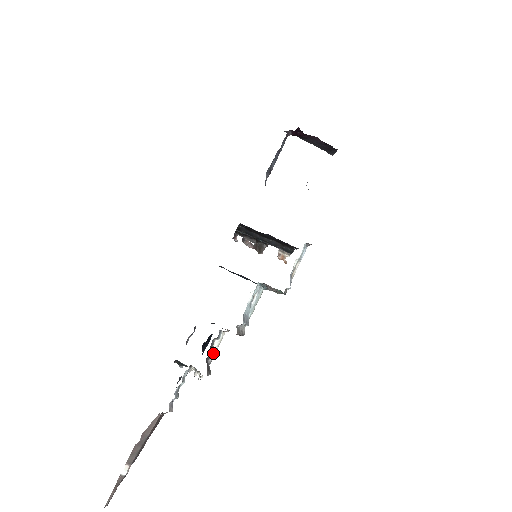
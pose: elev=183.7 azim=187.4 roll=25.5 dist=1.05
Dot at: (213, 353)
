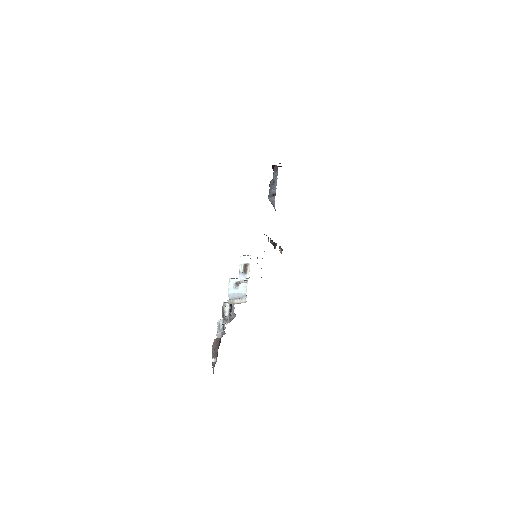
Dot at: (227, 312)
